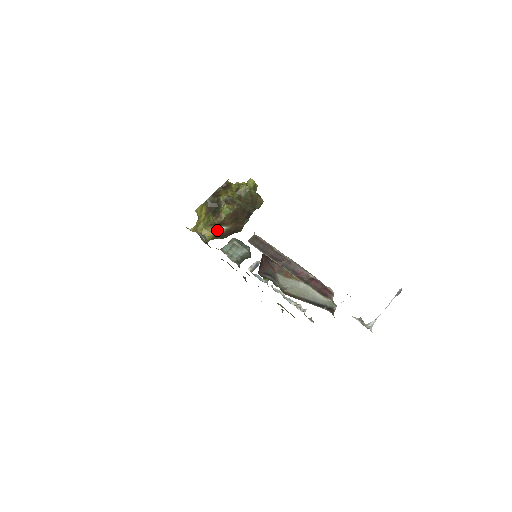
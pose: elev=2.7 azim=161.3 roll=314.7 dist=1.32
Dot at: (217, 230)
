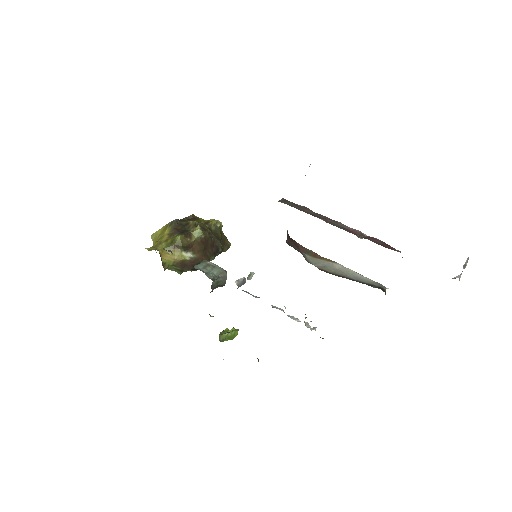
Dot at: (181, 255)
